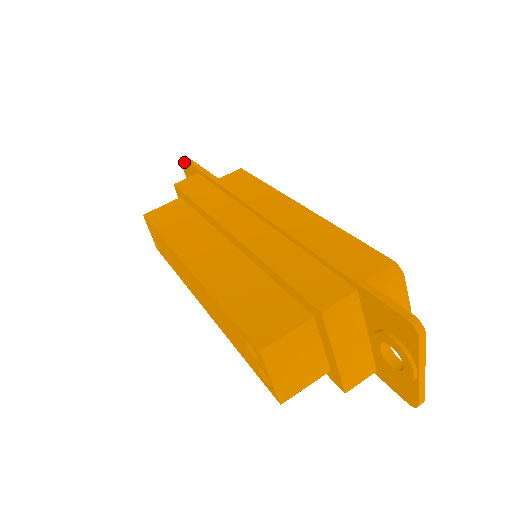
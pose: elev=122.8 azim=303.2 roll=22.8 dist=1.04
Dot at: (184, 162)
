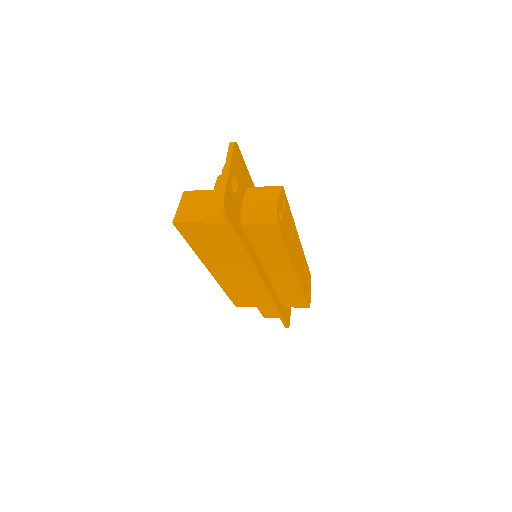
Dot at: occluded
